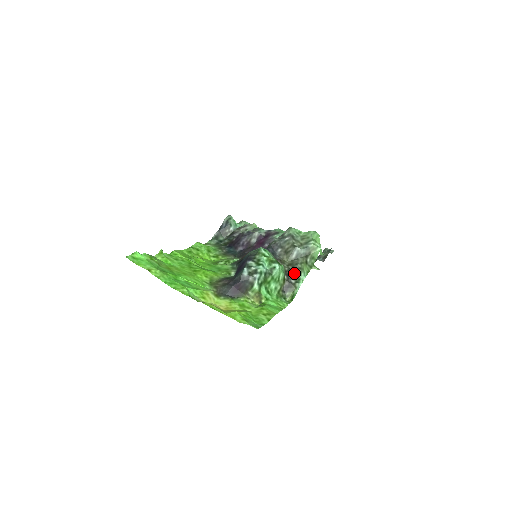
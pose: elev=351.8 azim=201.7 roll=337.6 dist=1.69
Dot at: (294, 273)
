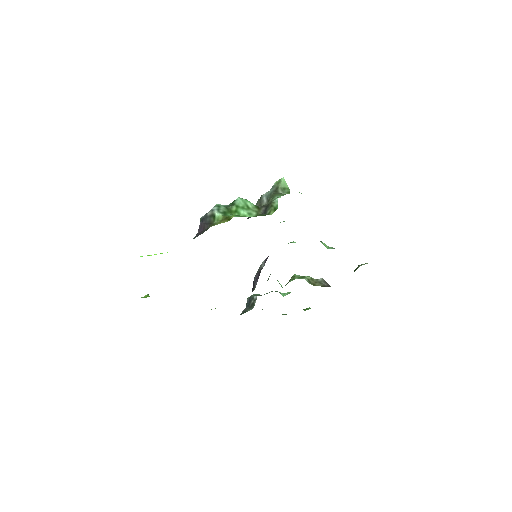
Dot at: (269, 203)
